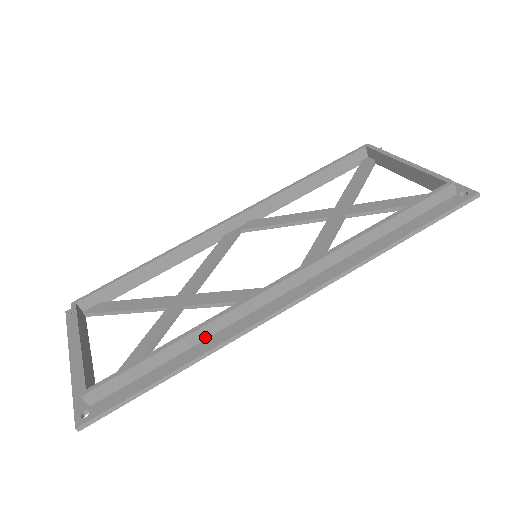
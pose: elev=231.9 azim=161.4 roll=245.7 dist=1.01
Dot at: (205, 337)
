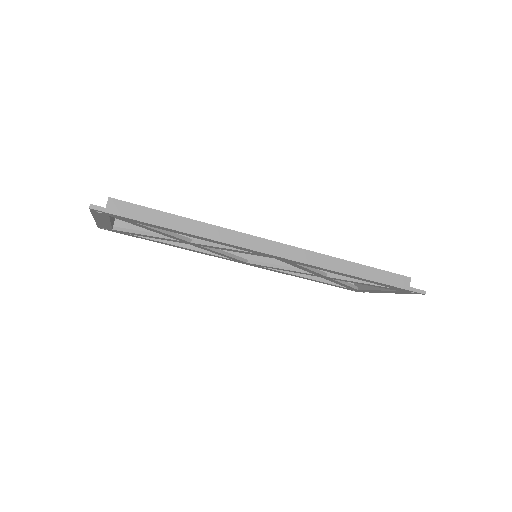
Dot at: occluded
